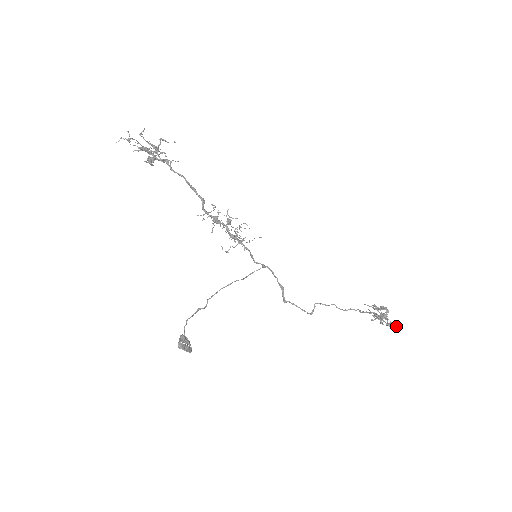
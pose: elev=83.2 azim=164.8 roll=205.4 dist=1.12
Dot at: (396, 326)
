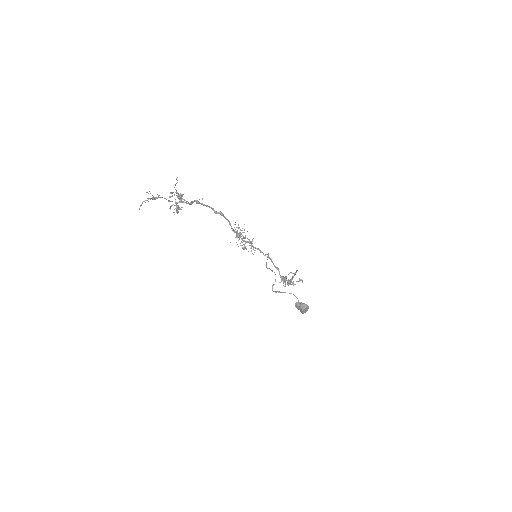
Dot at: occluded
